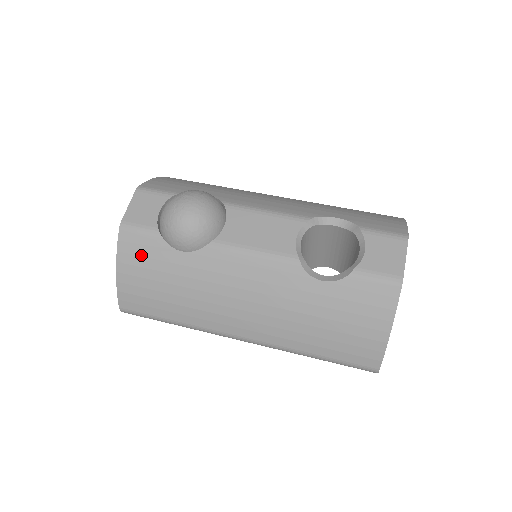
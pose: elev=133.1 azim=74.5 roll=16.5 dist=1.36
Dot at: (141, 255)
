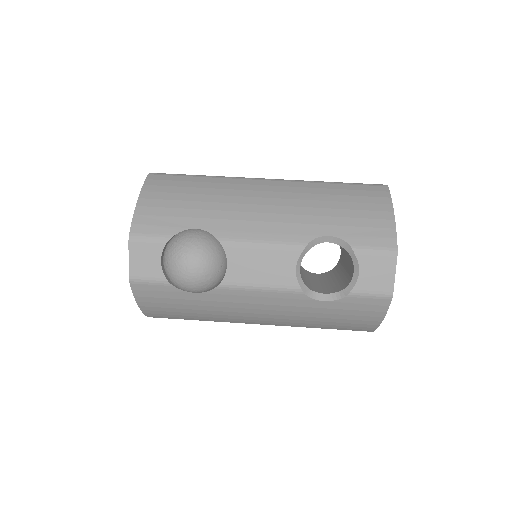
Dot at: (157, 297)
